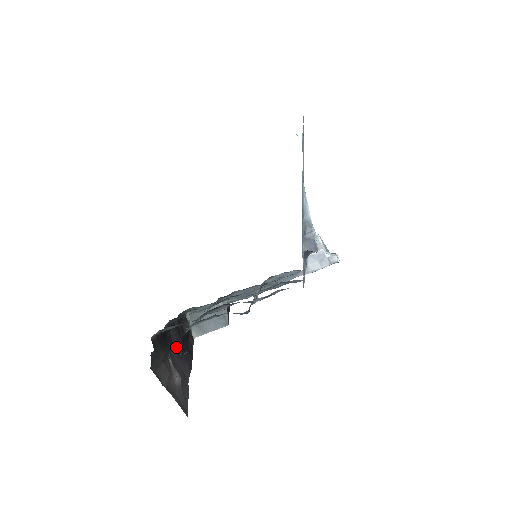
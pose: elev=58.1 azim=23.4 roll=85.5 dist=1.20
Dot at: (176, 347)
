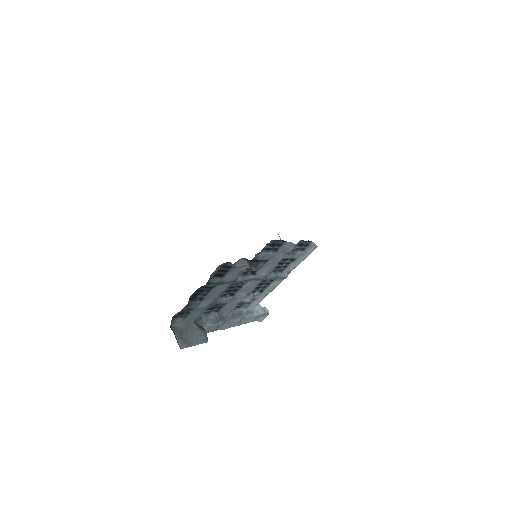
Dot at: occluded
